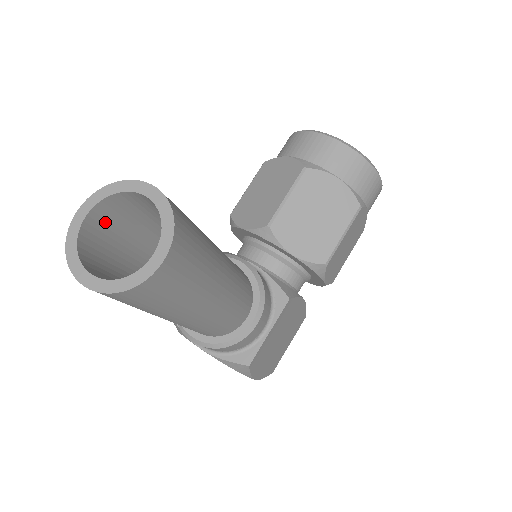
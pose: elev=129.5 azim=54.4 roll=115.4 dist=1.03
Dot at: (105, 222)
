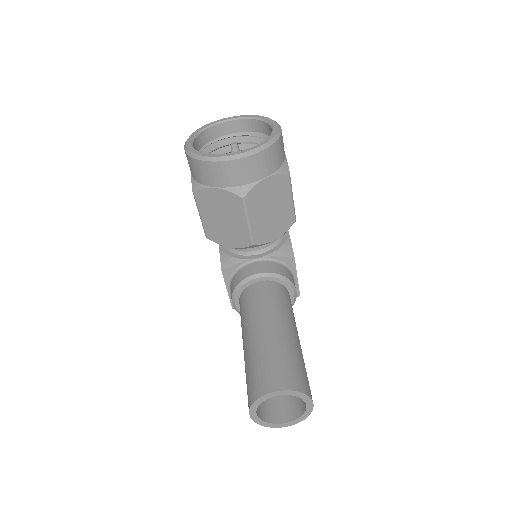
Dot at: occluded
